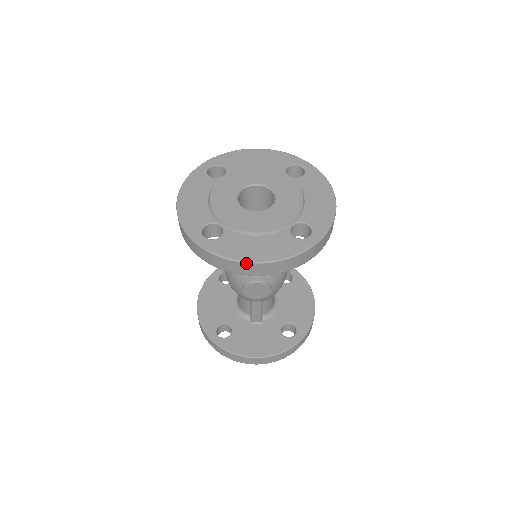
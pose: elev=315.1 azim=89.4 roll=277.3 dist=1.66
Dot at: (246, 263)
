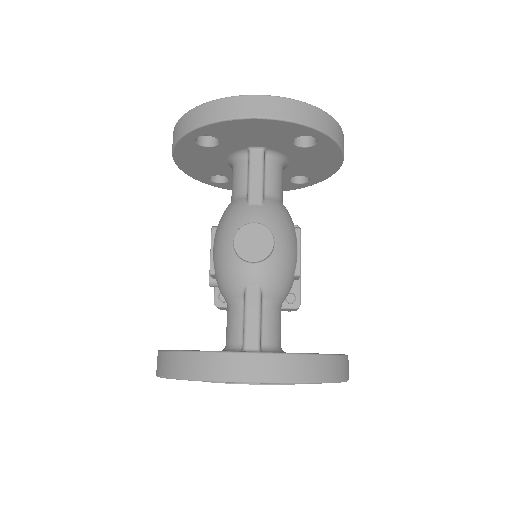
Dot at: (242, 96)
